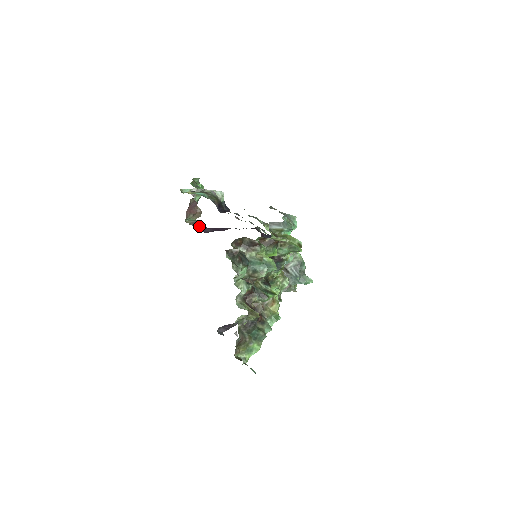
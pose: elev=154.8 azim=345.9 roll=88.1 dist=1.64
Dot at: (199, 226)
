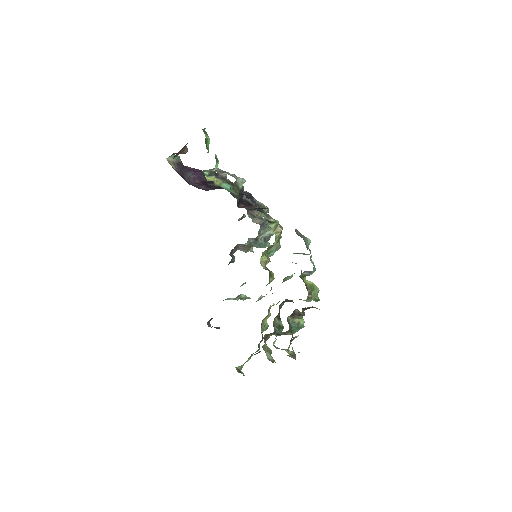
Dot at: (181, 169)
